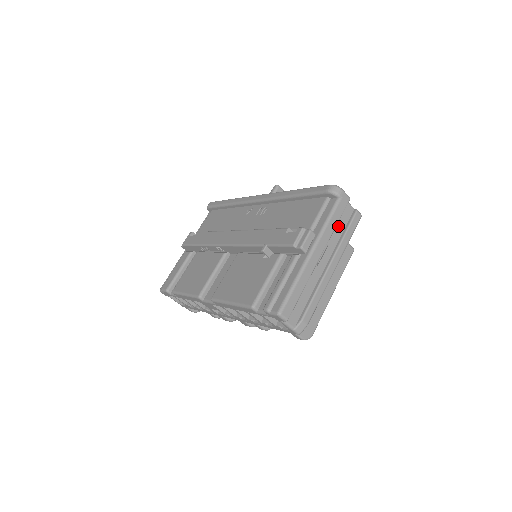
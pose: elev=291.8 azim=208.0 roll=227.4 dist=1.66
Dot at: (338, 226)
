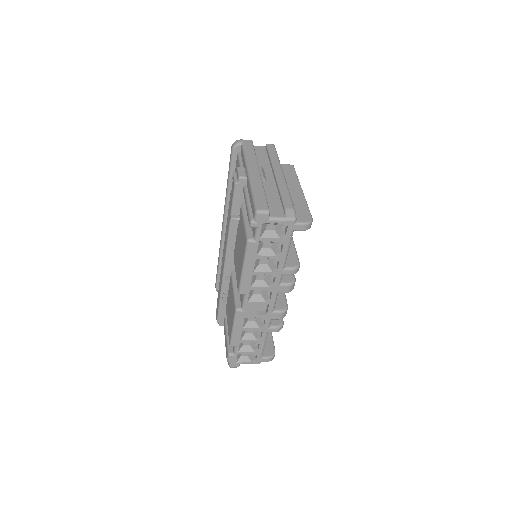
Dot at: (261, 158)
